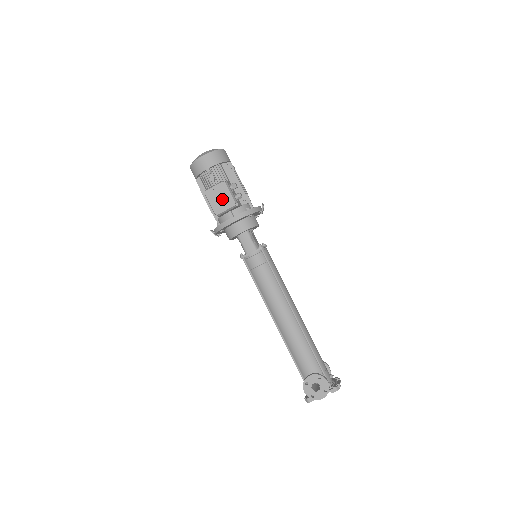
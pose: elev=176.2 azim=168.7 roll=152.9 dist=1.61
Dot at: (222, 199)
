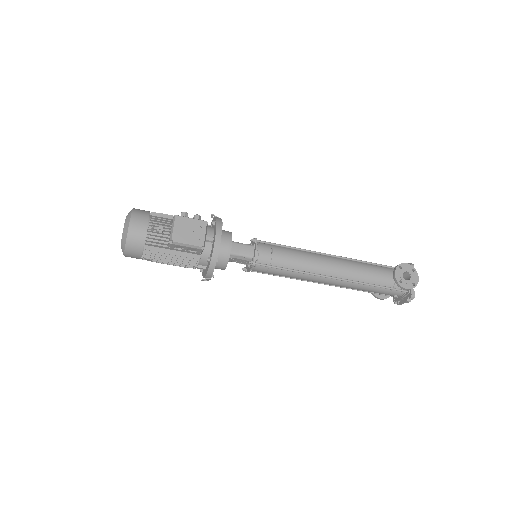
Dot at: (192, 230)
